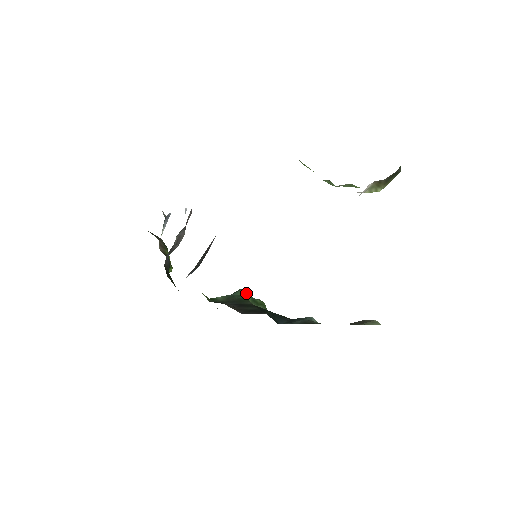
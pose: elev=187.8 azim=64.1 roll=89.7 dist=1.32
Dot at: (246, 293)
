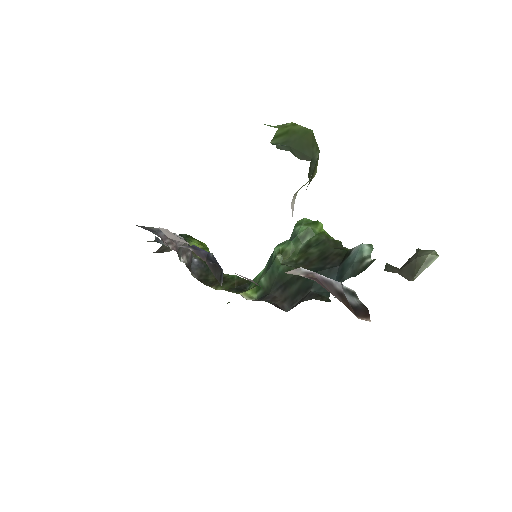
Dot at: (281, 260)
